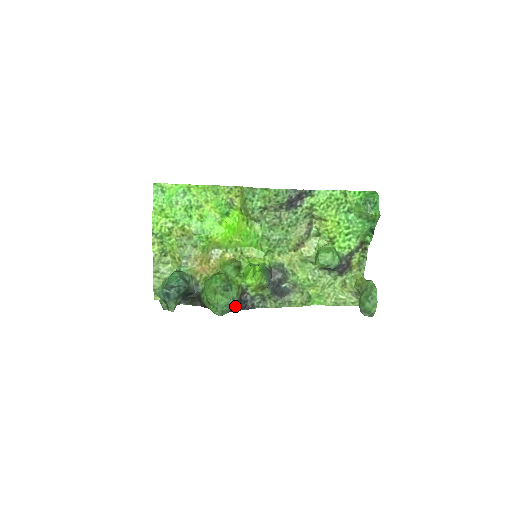
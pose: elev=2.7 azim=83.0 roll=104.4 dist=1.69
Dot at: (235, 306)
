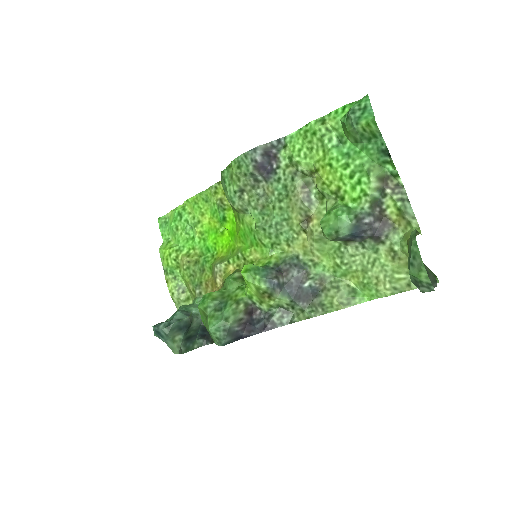
Dot at: (243, 329)
